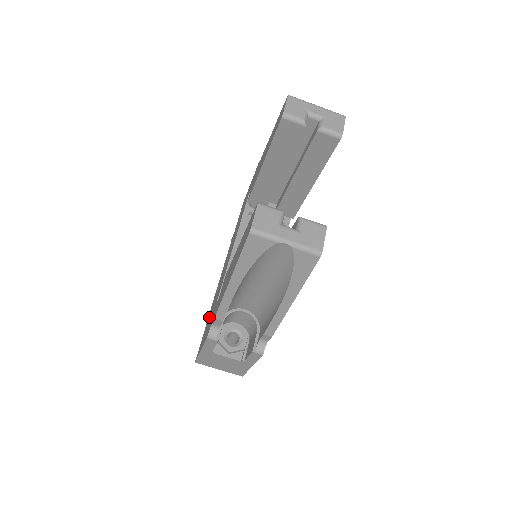
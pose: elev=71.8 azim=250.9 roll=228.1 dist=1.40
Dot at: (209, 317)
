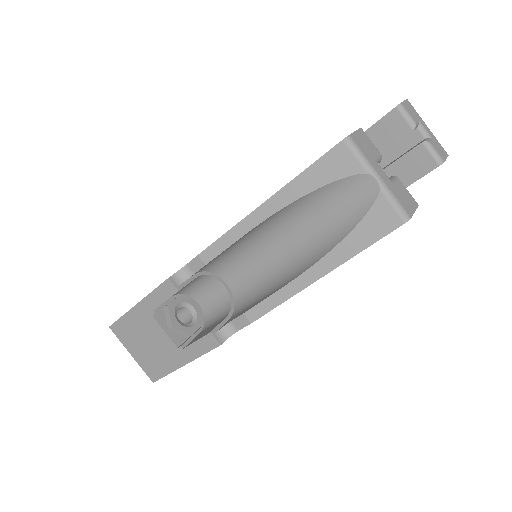
Dot at: occluded
